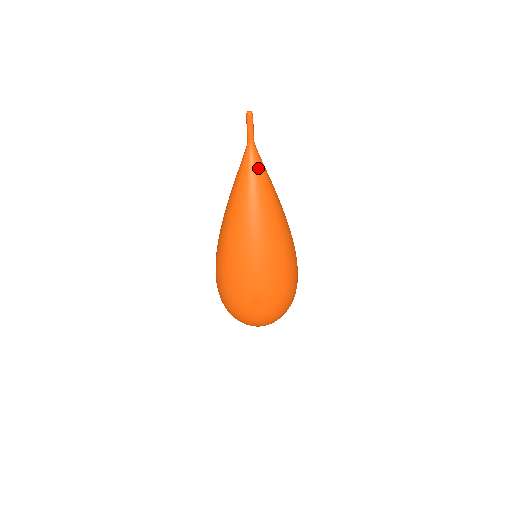
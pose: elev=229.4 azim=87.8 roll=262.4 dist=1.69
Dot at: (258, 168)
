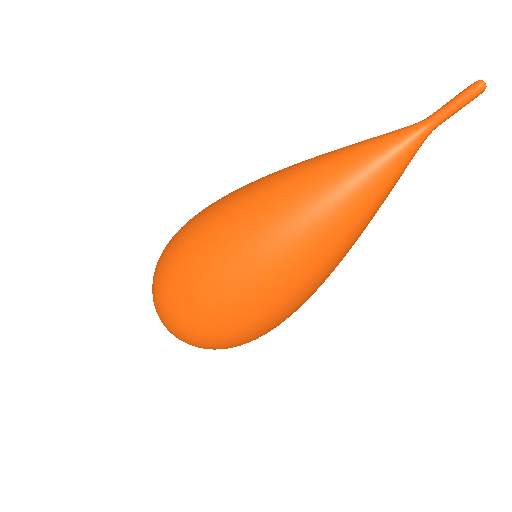
Dot at: (394, 165)
